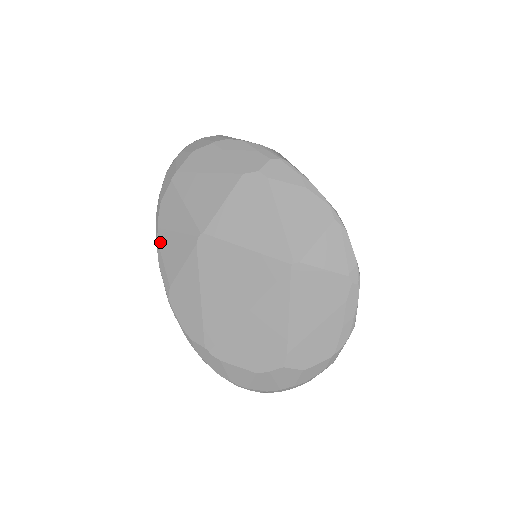
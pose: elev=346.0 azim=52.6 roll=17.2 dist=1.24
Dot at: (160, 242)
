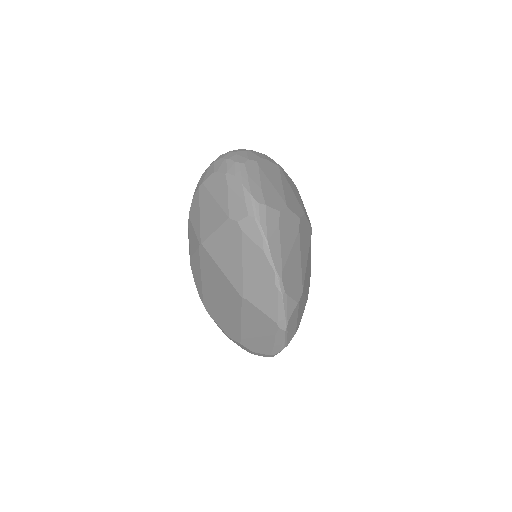
Dot at: (189, 226)
